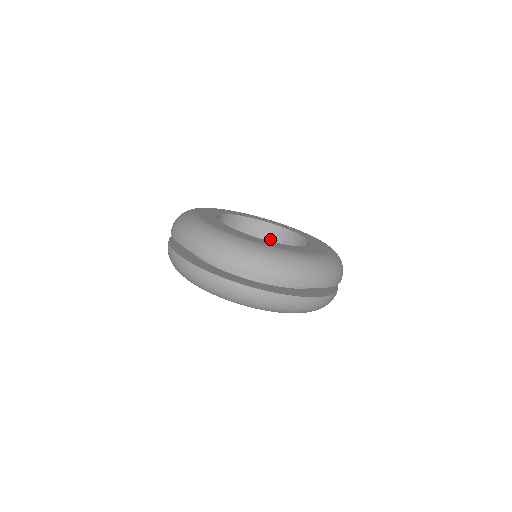
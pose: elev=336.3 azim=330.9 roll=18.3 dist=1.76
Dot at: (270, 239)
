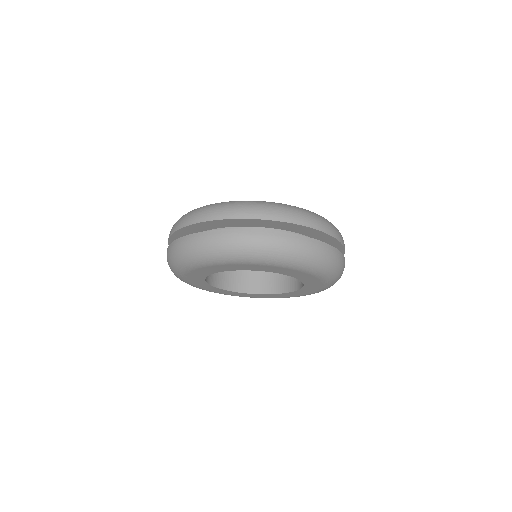
Dot at: occluded
